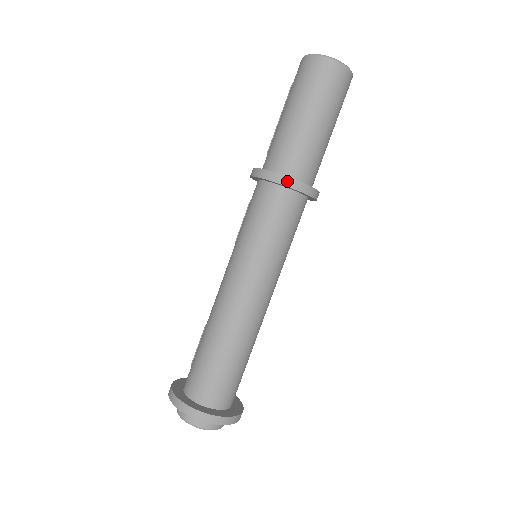
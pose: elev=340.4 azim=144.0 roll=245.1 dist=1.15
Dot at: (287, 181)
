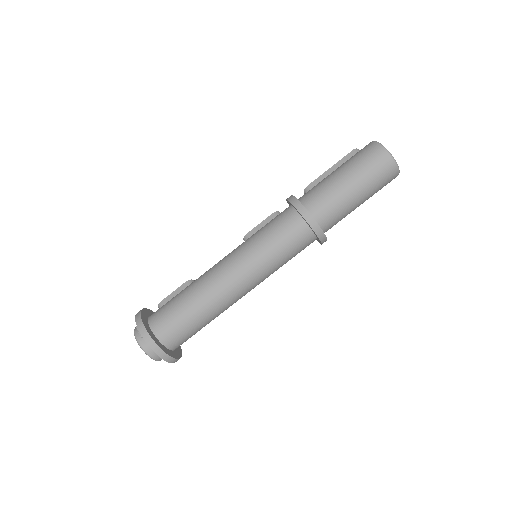
Dot at: (315, 225)
